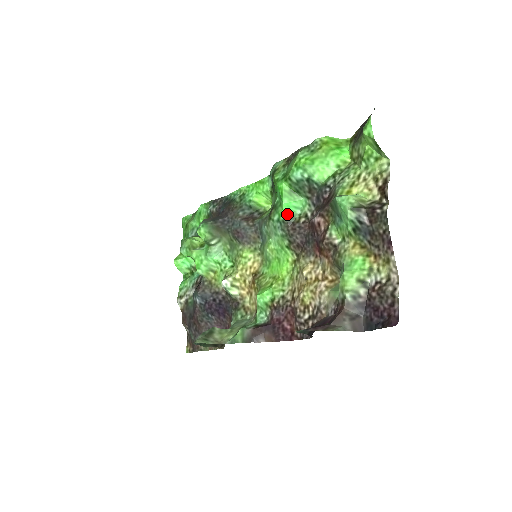
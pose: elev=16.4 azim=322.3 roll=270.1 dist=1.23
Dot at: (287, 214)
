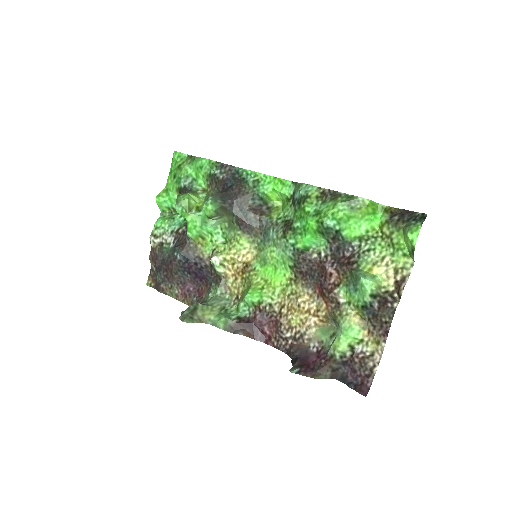
Dot at: (304, 245)
